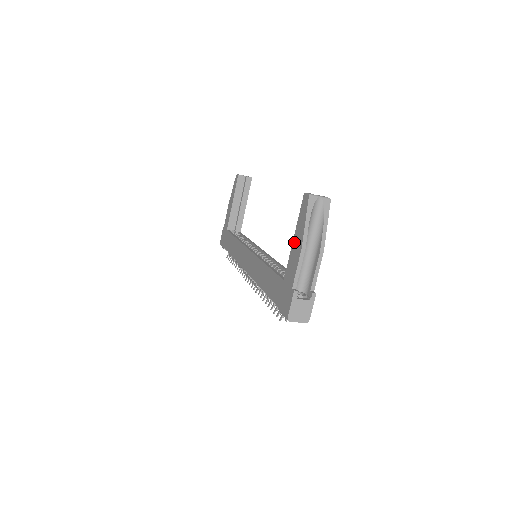
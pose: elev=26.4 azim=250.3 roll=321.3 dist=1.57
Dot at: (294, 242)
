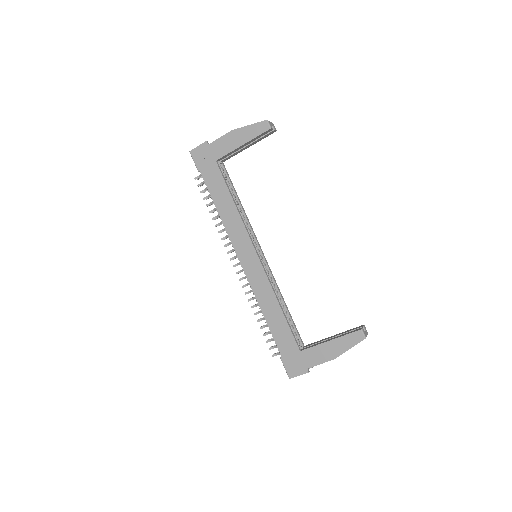
Dot at: (329, 345)
